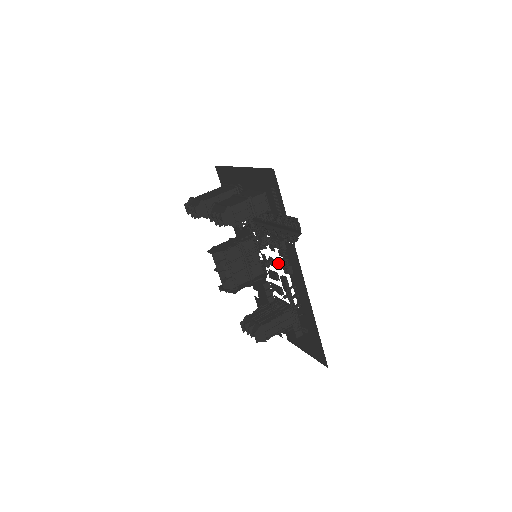
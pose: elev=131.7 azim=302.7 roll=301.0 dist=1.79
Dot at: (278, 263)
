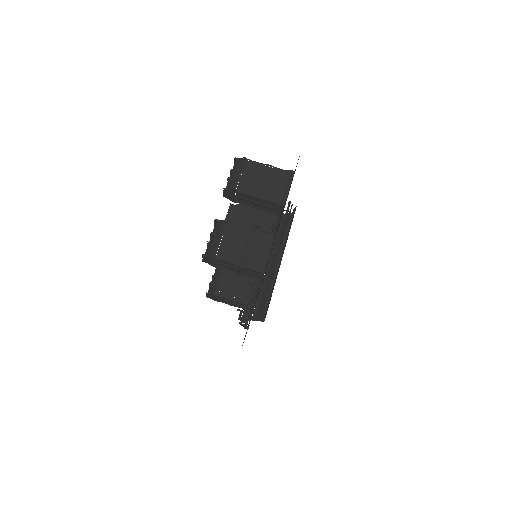
Dot at: occluded
